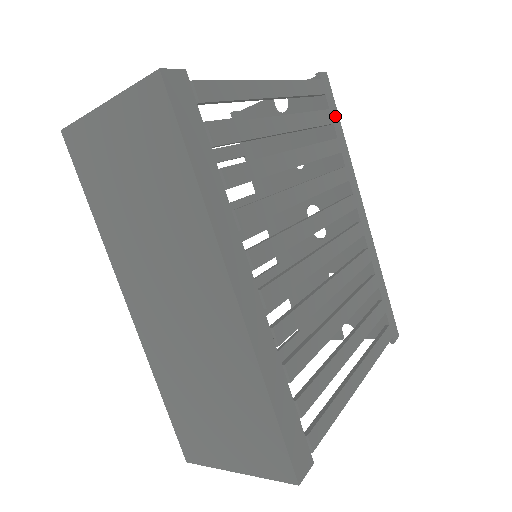
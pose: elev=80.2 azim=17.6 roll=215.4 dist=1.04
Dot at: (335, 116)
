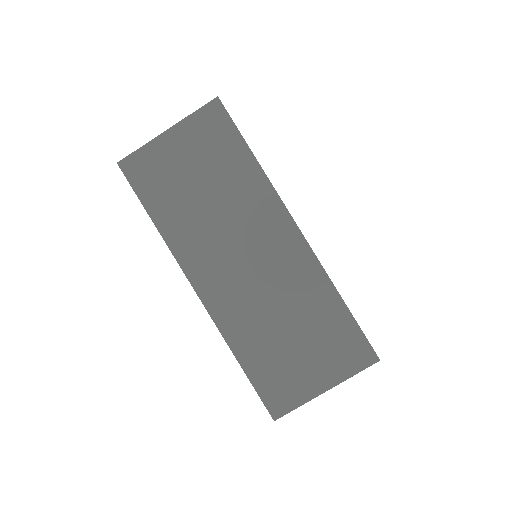
Dot at: occluded
